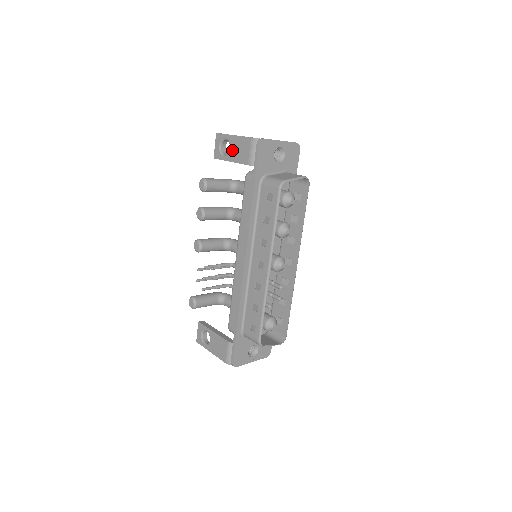
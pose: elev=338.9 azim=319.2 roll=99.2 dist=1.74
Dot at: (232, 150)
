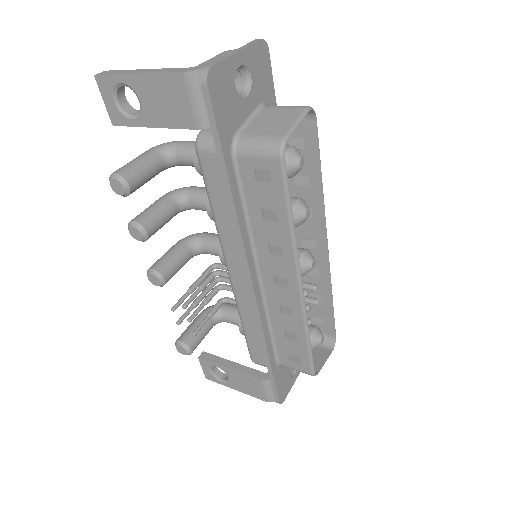
Dot at: (147, 105)
